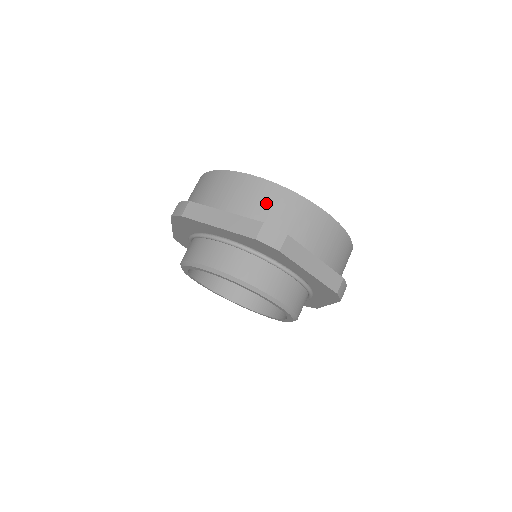
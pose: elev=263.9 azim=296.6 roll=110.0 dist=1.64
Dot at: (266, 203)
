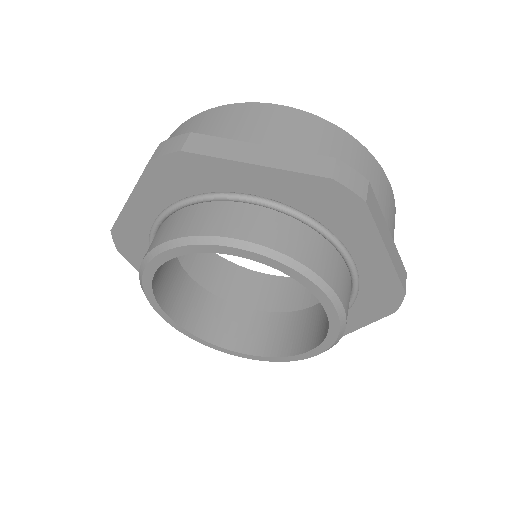
Dot at: (321, 141)
